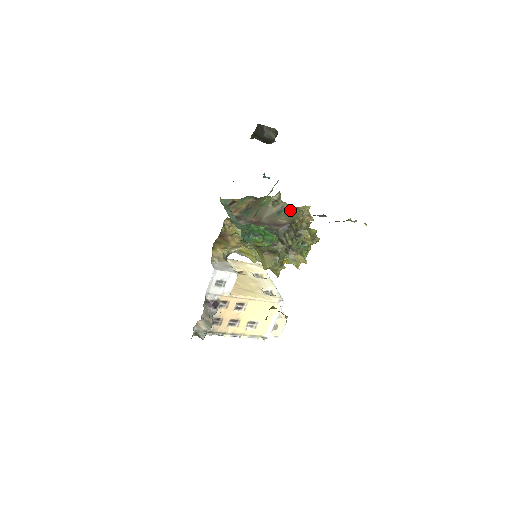
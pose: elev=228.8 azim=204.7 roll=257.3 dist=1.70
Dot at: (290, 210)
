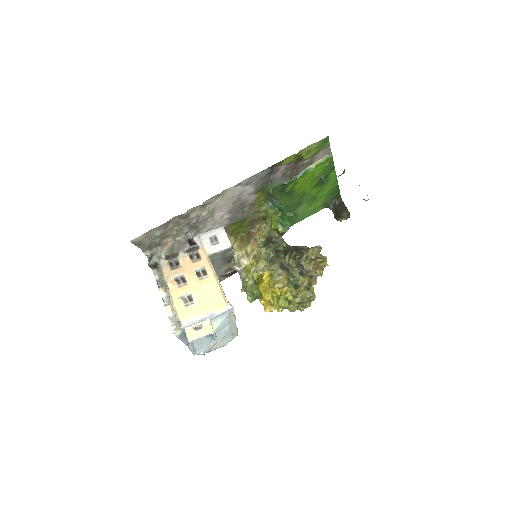
Dot at: occluded
